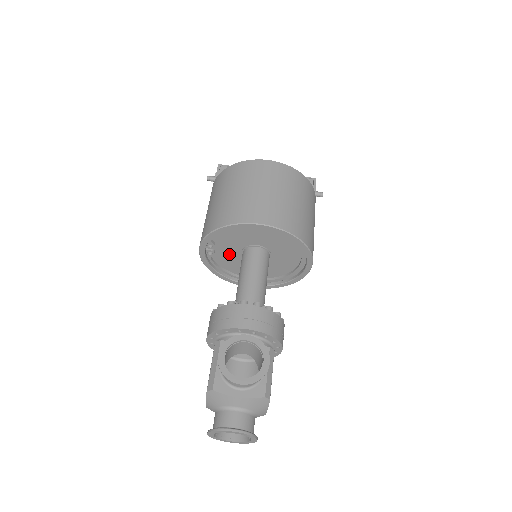
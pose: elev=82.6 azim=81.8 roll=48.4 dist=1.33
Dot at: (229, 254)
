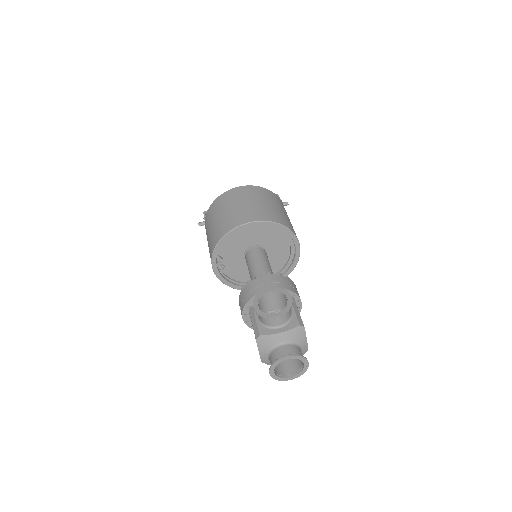
Dot at: (236, 264)
